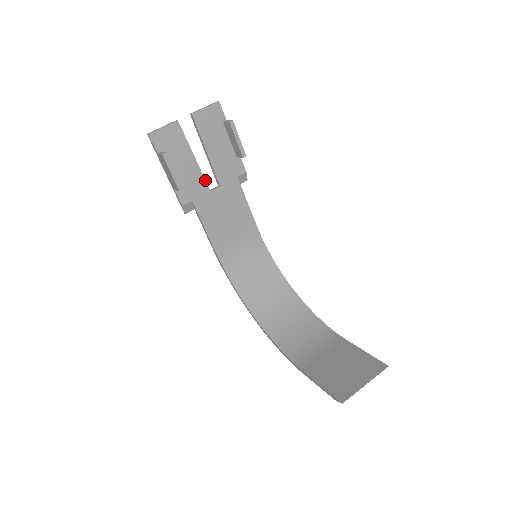
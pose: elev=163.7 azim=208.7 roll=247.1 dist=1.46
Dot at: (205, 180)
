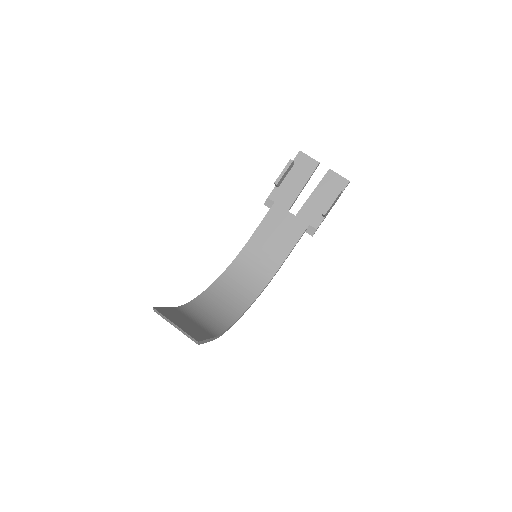
Dot at: (293, 203)
